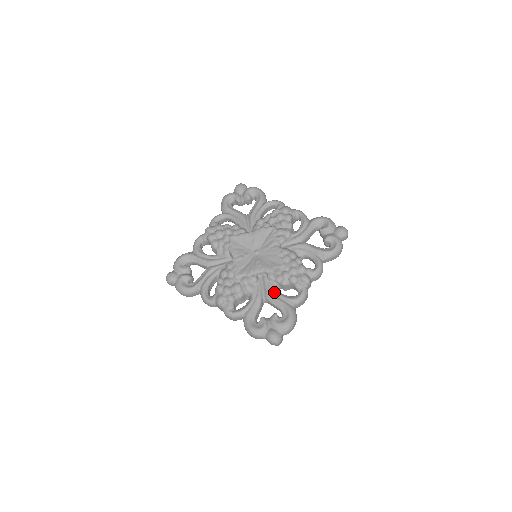
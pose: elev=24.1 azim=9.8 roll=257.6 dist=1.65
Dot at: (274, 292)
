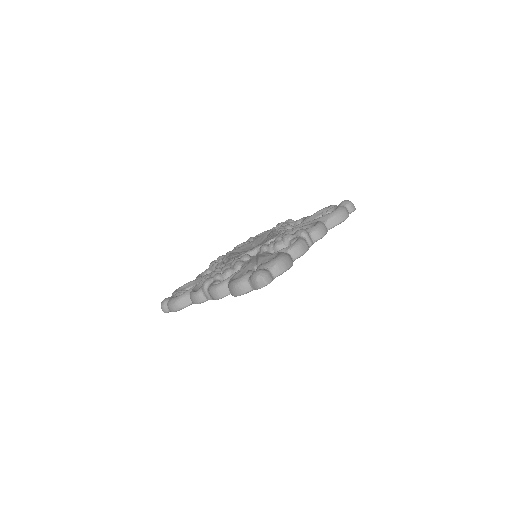
Dot at: (266, 255)
